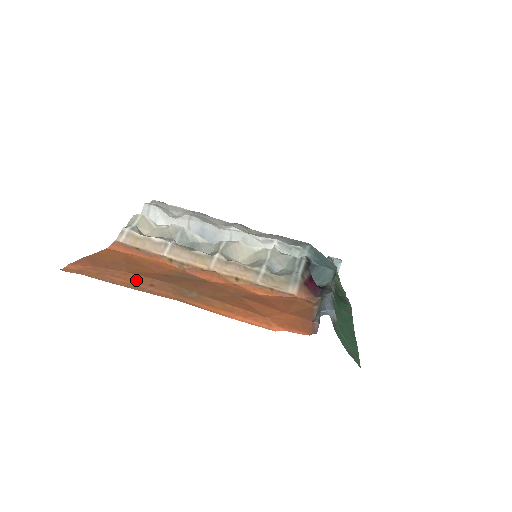
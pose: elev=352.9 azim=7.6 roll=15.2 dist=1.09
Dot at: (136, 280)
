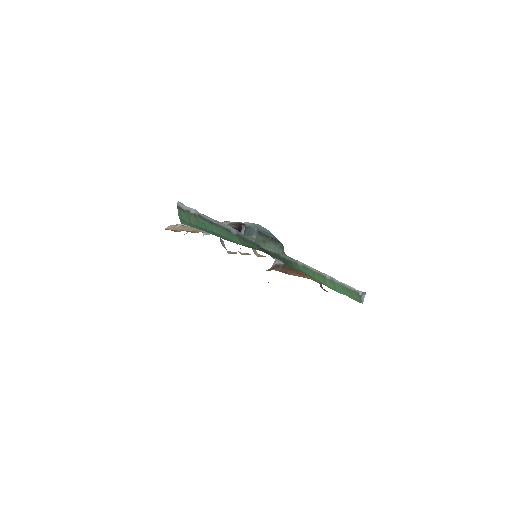
Dot at: occluded
